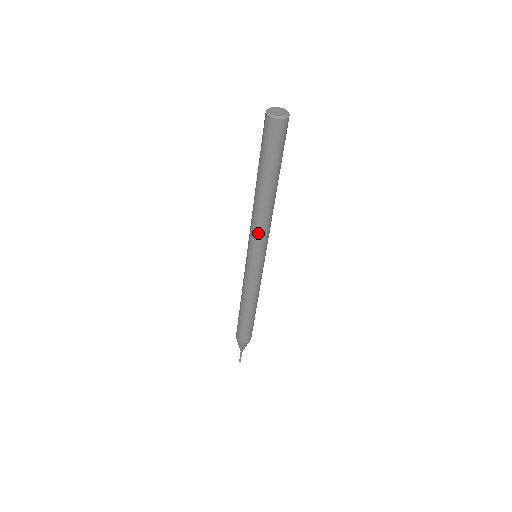
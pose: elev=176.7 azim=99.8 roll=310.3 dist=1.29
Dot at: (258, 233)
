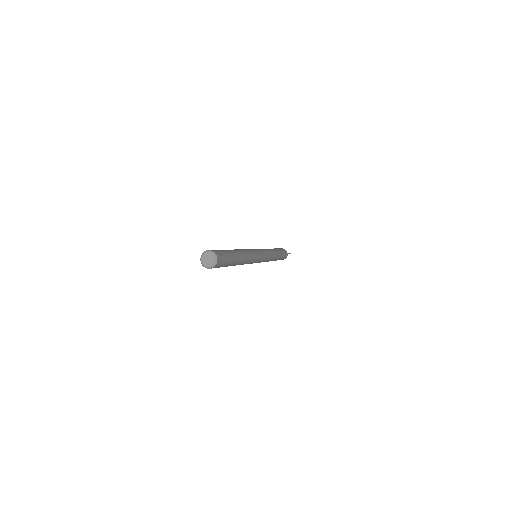
Dot at: occluded
